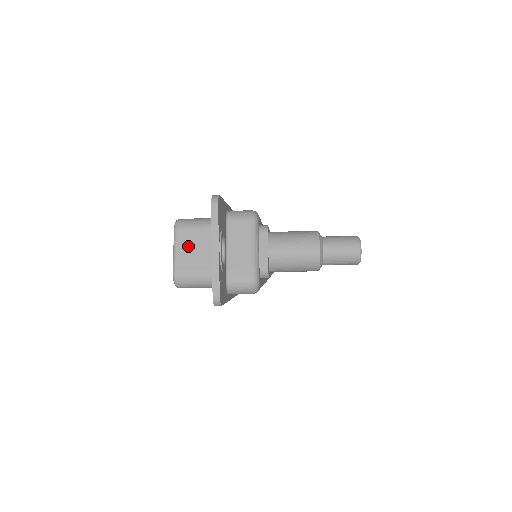
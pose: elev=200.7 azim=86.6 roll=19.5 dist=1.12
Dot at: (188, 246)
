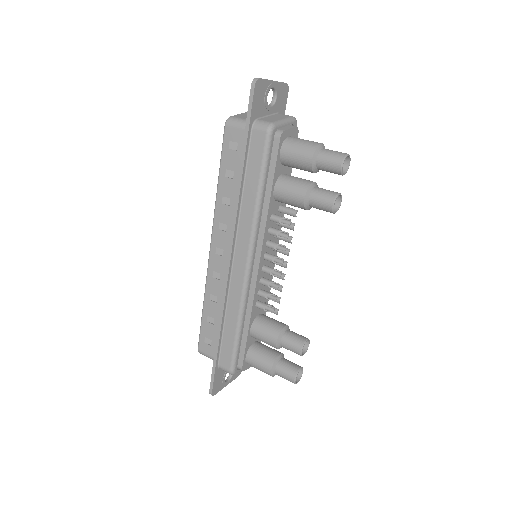
Dot at: occluded
